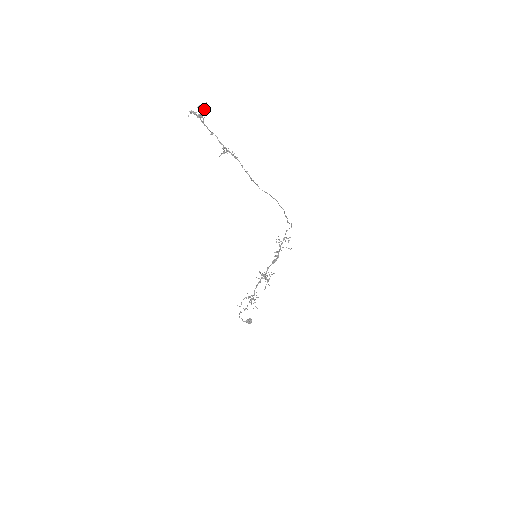
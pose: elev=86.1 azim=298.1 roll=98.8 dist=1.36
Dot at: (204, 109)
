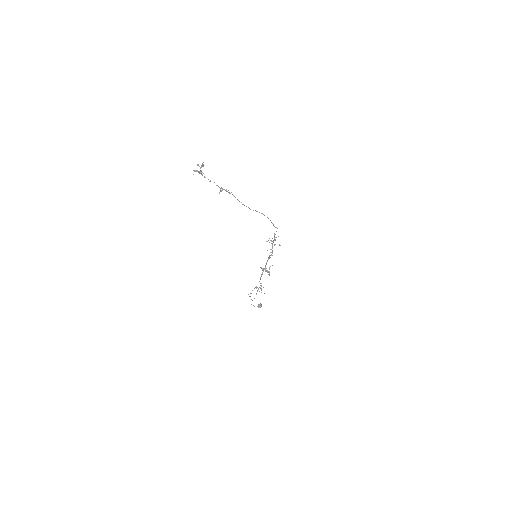
Dot at: (202, 166)
